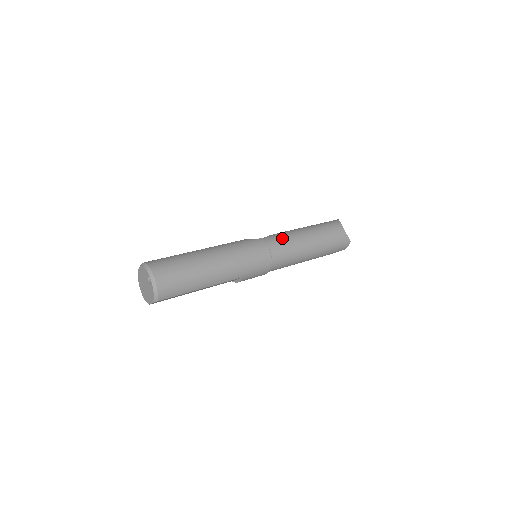
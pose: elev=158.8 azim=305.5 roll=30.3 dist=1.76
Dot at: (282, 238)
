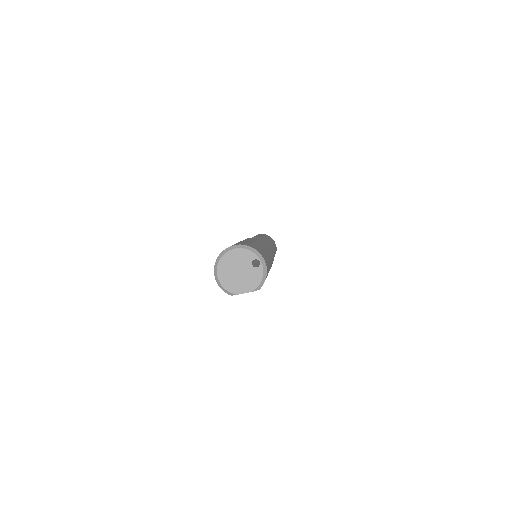
Dot at: (268, 242)
